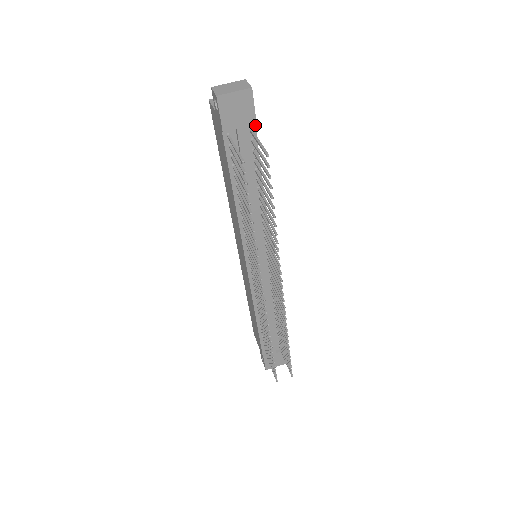
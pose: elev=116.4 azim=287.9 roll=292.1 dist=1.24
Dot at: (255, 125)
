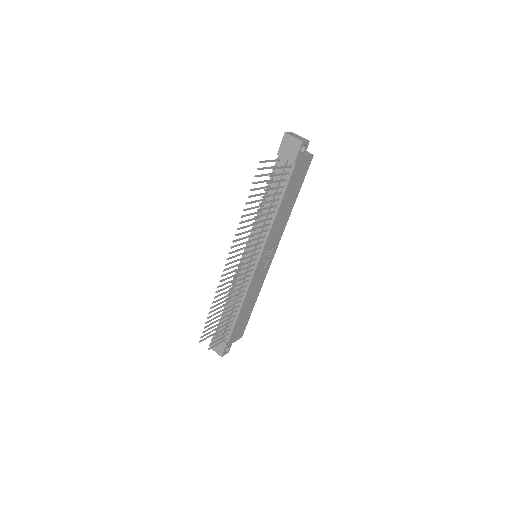
Dot at: (295, 165)
